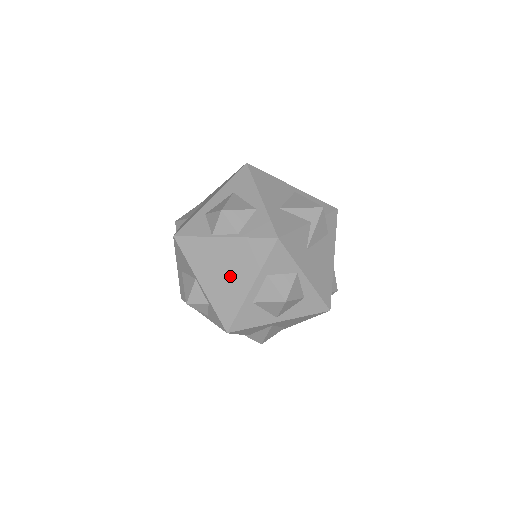
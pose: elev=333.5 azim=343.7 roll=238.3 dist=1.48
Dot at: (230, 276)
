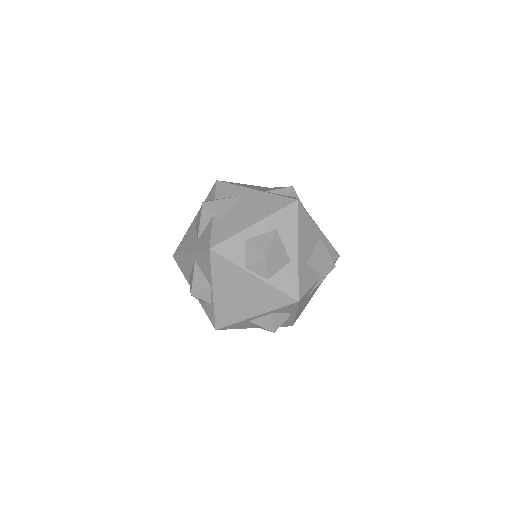
Dot at: (243, 301)
